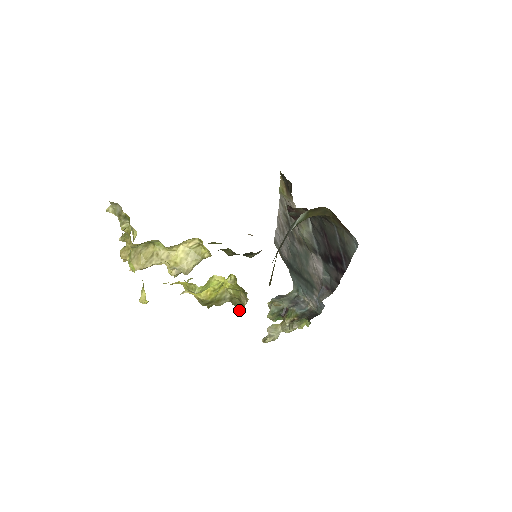
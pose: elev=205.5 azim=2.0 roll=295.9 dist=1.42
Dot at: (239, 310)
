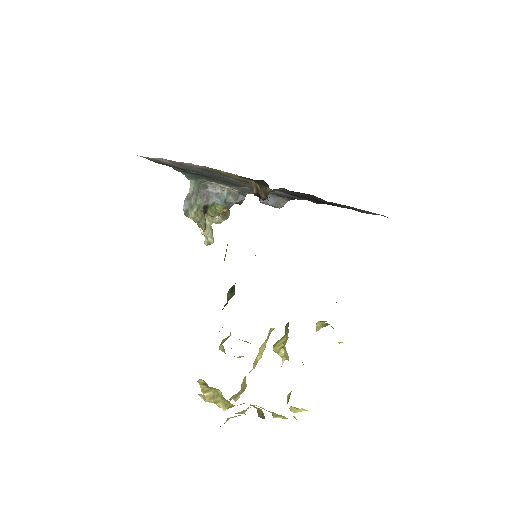
Dot at: occluded
